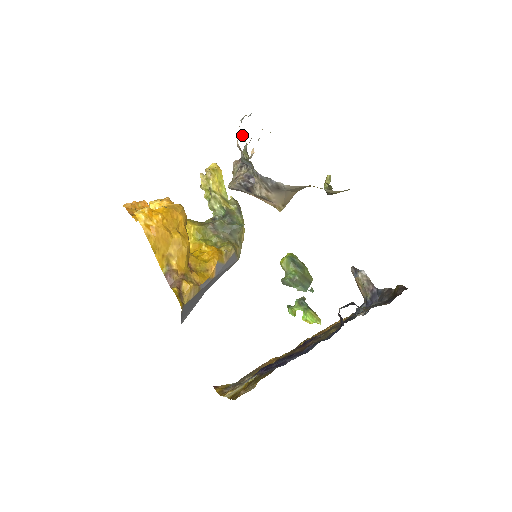
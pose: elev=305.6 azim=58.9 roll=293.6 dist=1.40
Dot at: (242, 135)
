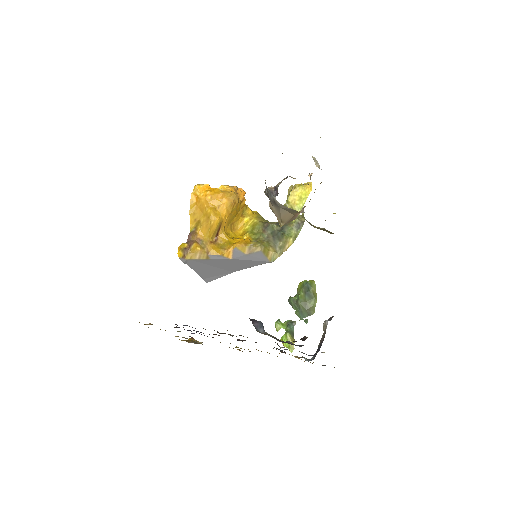
Dot at: (282, 153)
